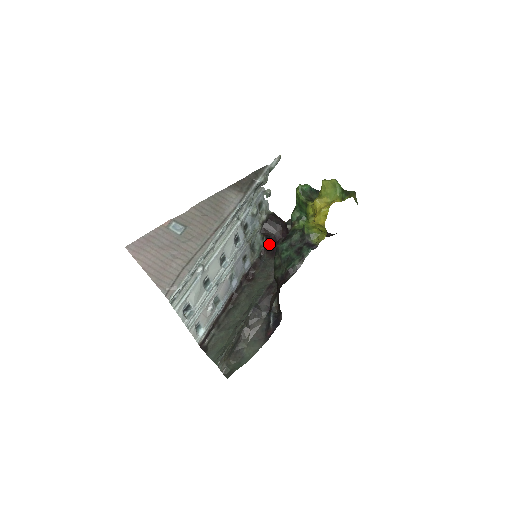
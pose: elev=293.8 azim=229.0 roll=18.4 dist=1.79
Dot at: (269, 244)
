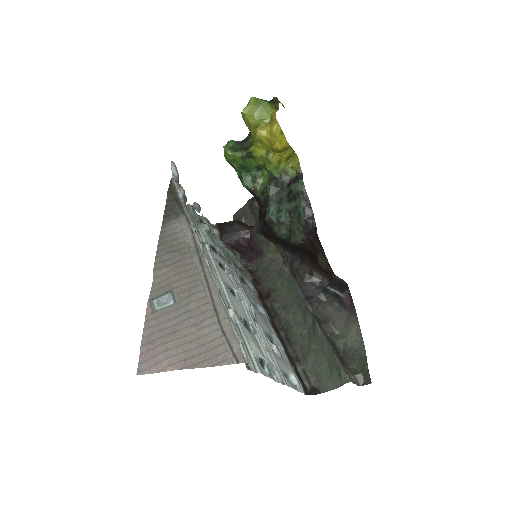
Dot at: (245, 252)
